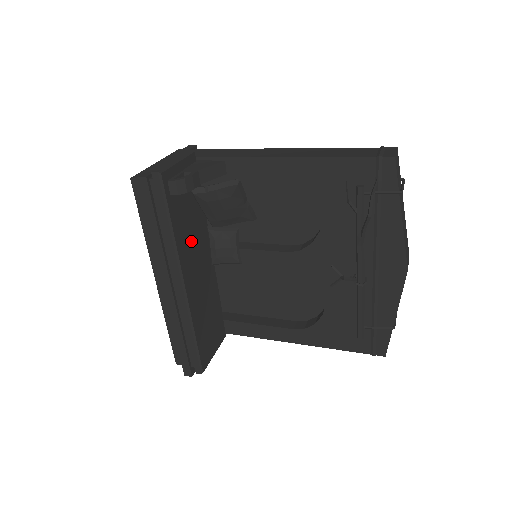
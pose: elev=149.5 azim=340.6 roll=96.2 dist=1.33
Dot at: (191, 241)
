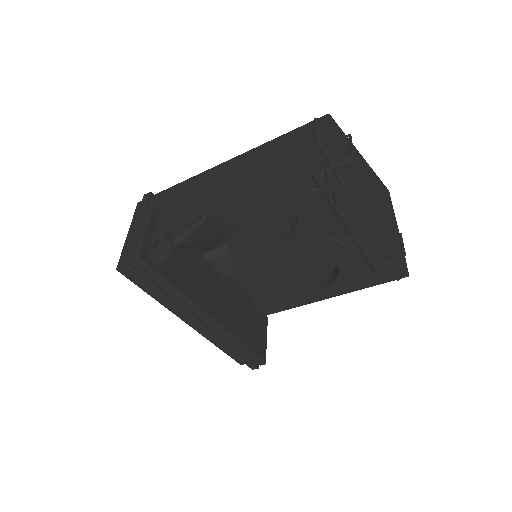
Dot at: (196, 280)
